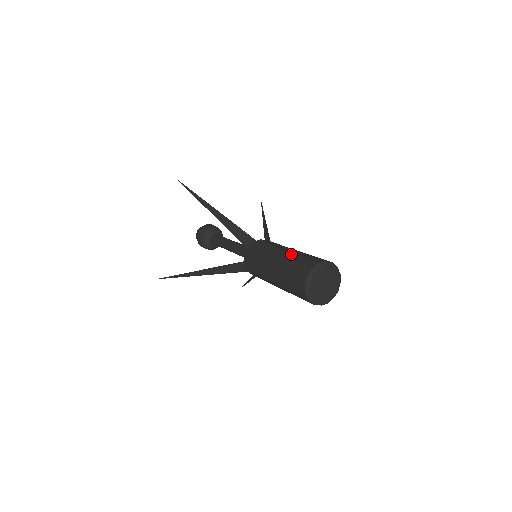
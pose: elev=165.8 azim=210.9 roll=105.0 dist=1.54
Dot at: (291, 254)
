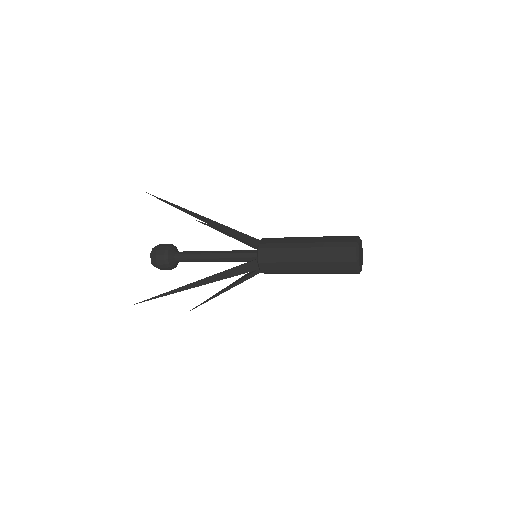
Dot at: (320, 238)
